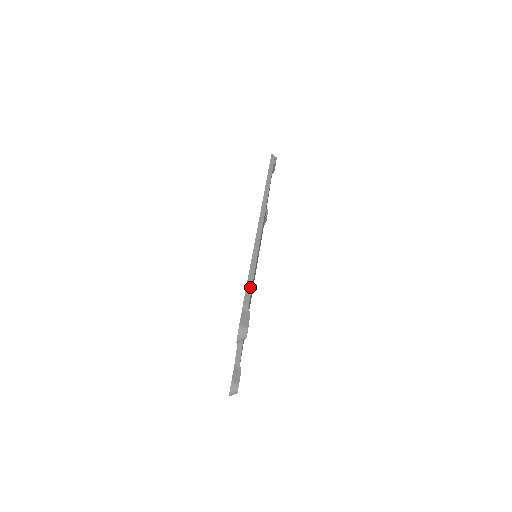
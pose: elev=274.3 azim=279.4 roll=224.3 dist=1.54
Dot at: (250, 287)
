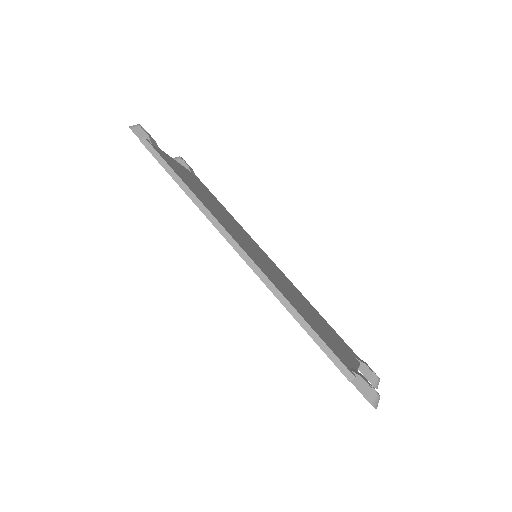
Dot at: (332, 354)
